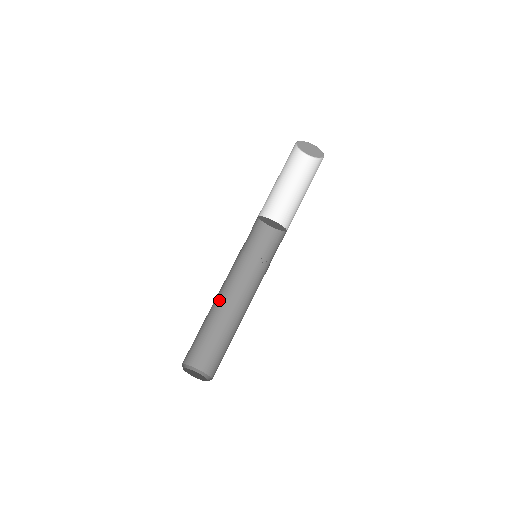
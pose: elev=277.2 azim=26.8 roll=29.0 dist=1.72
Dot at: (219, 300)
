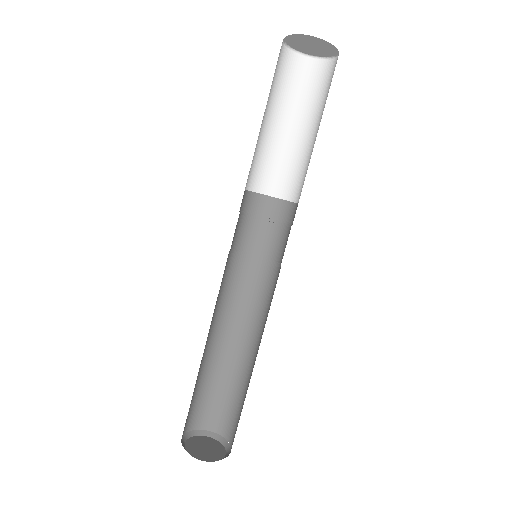
Dot at: (208, 334)
